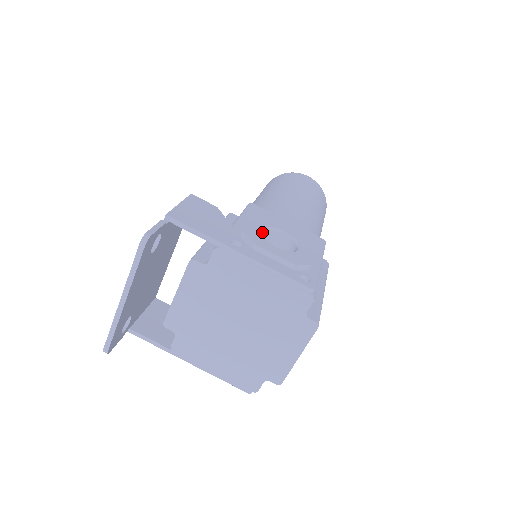
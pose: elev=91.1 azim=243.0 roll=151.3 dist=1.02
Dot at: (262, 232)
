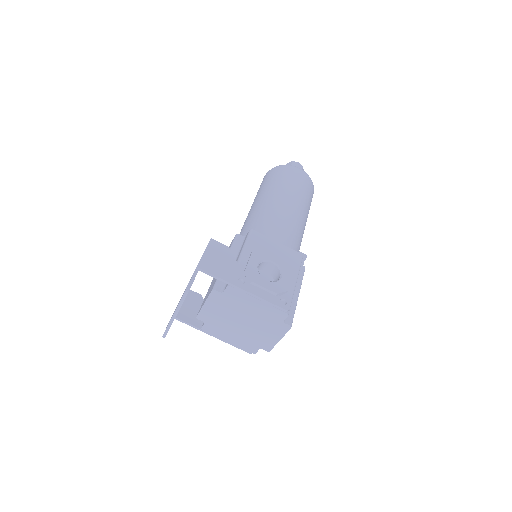
Dot at: occluded
